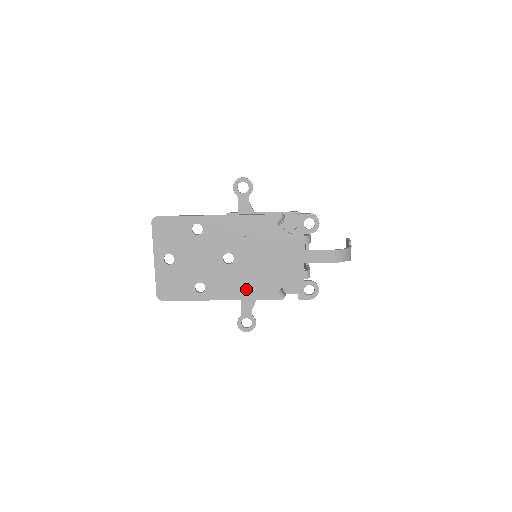
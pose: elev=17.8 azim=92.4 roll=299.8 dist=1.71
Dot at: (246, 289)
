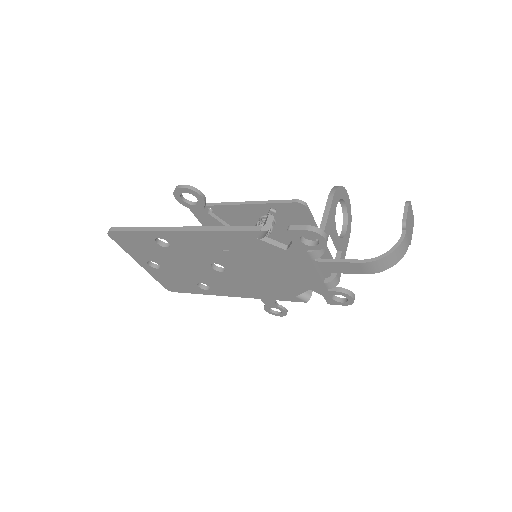
Dot at: (256, 291)
